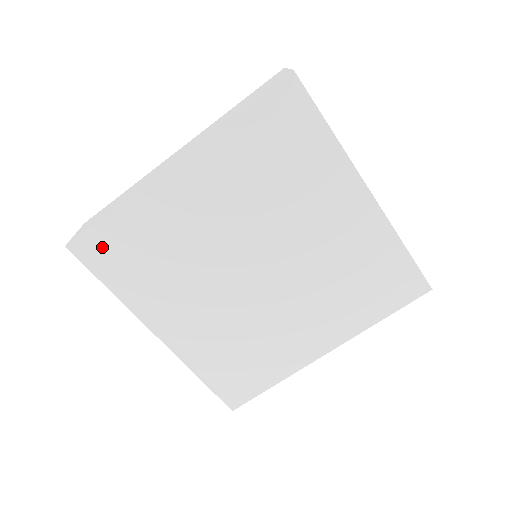
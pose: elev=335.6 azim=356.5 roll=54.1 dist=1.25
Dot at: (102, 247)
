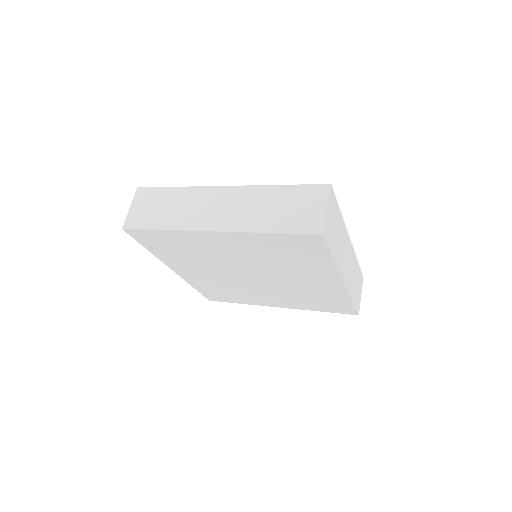
Dot at: (148, 237)
